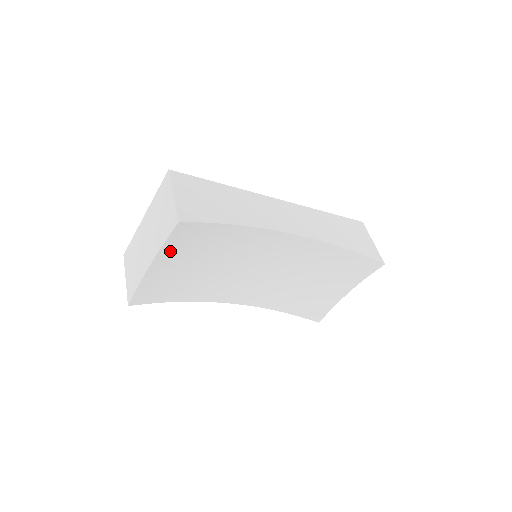
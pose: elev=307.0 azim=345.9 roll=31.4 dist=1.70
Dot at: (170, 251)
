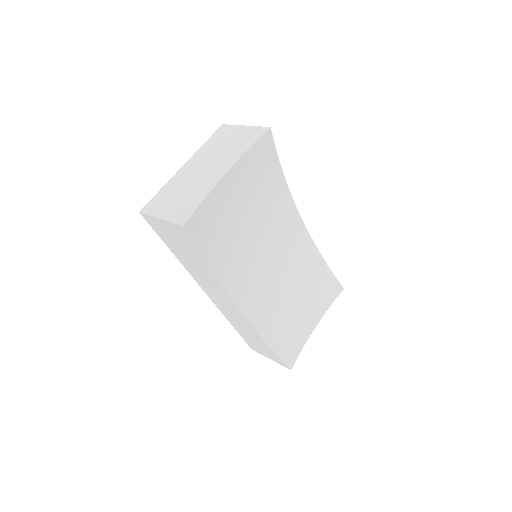
Dot at: (242, 168)
